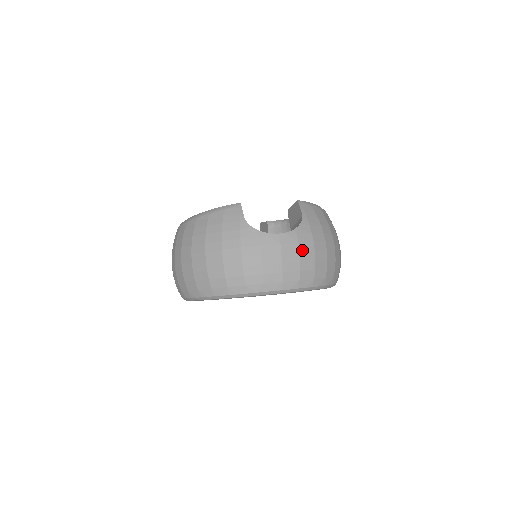
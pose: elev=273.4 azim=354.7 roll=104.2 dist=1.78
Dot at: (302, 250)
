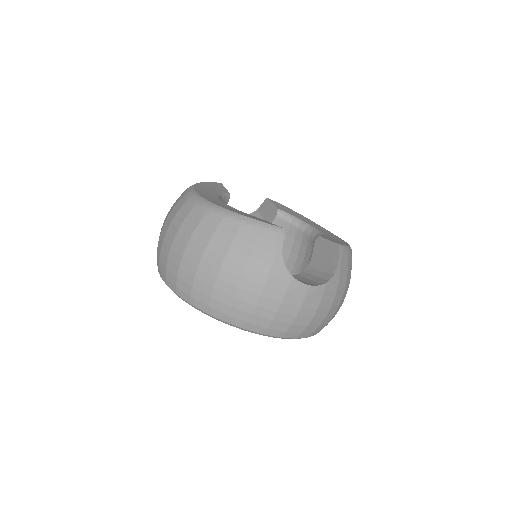
Dot at: (321, 307)
